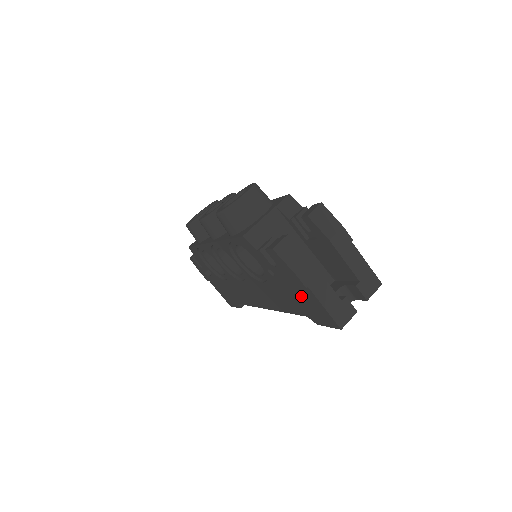
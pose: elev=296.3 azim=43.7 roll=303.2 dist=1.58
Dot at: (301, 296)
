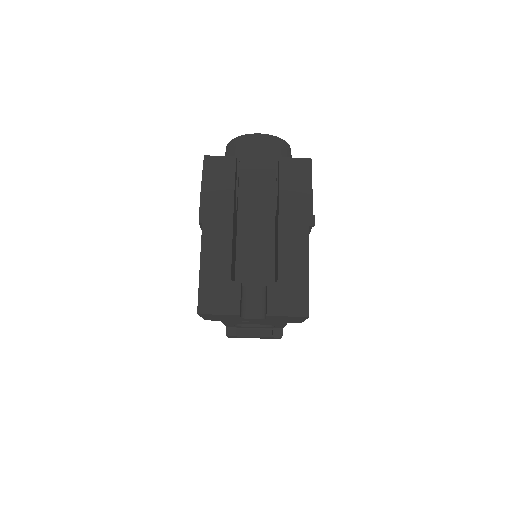
Dot at: occluded
